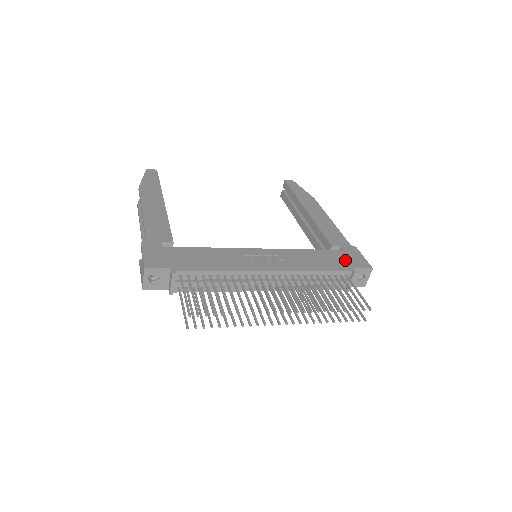
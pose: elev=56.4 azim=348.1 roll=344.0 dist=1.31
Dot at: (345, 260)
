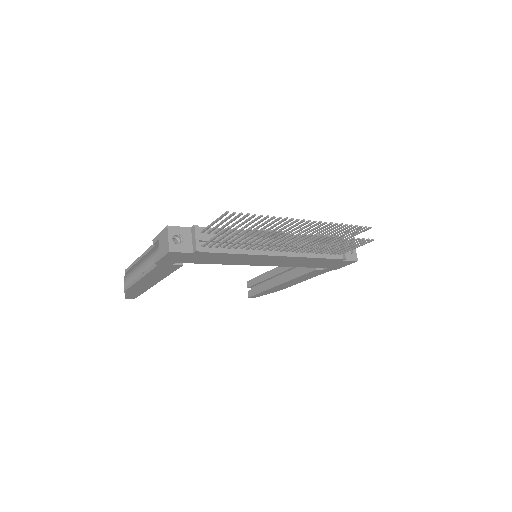
Dot at: occluded
